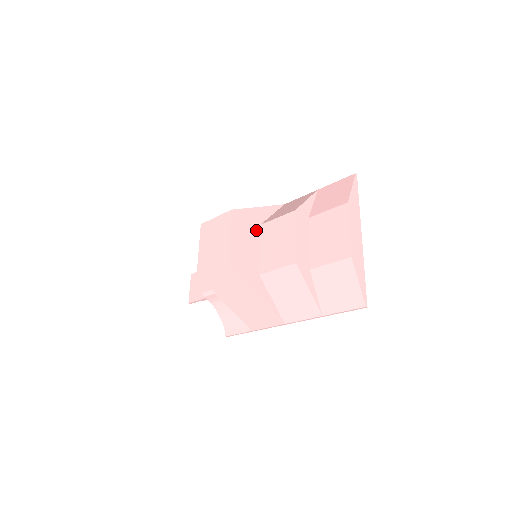
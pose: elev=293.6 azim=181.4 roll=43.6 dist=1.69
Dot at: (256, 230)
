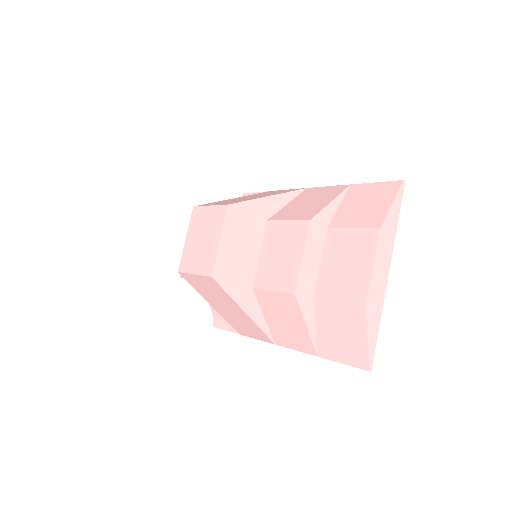
Dot at: (259, 228)
